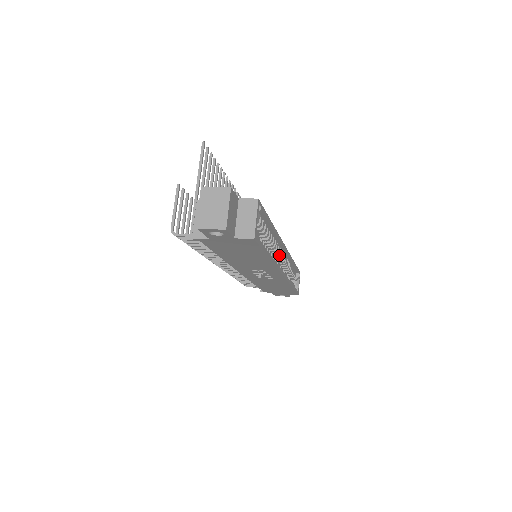
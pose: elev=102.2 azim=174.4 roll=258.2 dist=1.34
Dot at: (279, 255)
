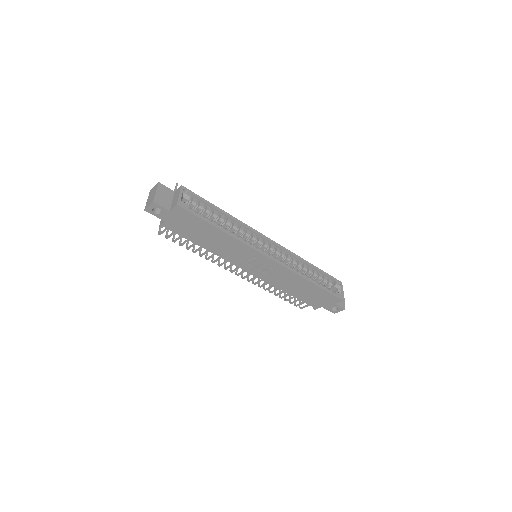
Dot at: (265, 246)
